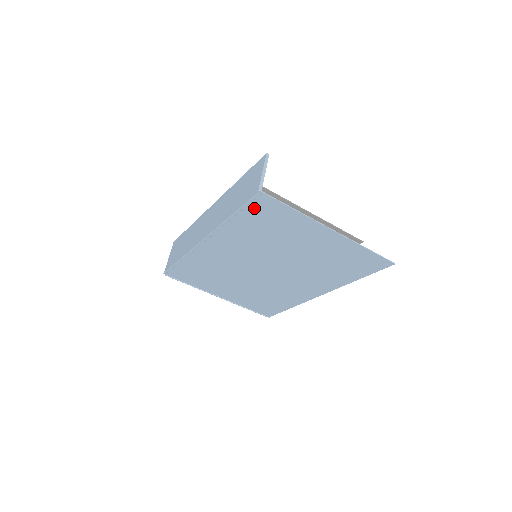
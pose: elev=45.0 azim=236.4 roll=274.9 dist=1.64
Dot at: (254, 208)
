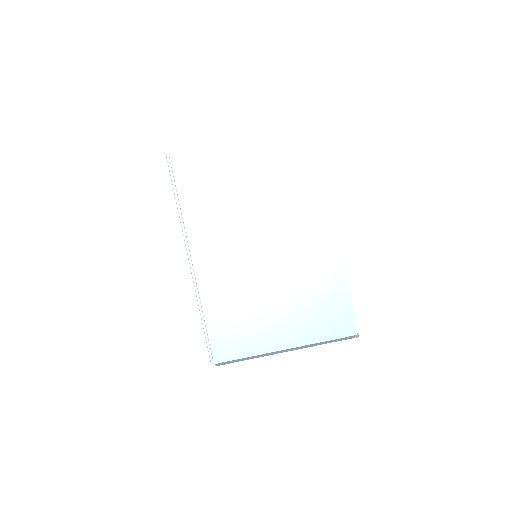
Dot at: (180, 176)
